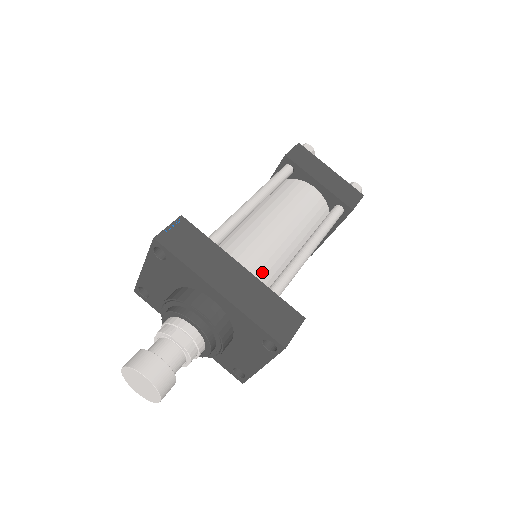
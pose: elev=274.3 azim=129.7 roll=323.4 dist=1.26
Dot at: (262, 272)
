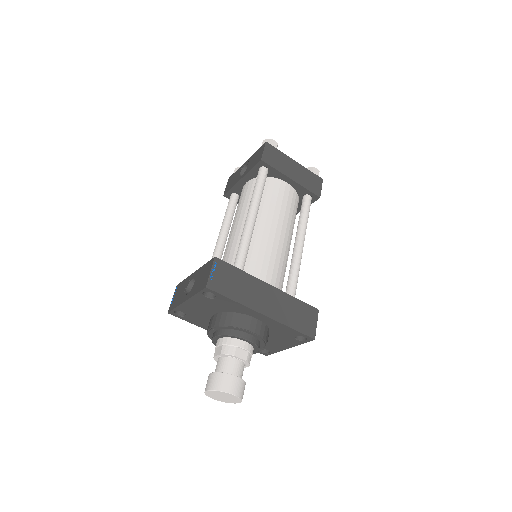
Dot at: (278, 280)
